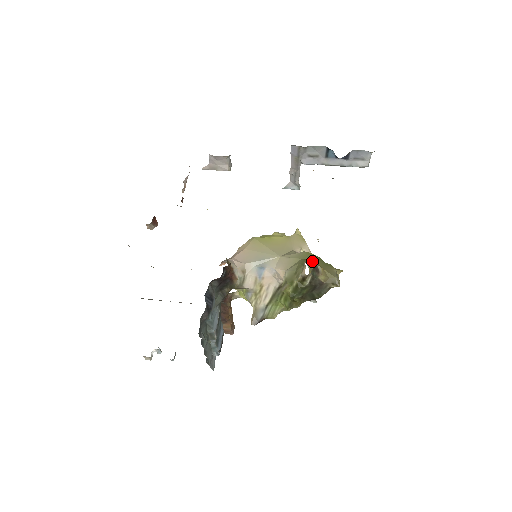
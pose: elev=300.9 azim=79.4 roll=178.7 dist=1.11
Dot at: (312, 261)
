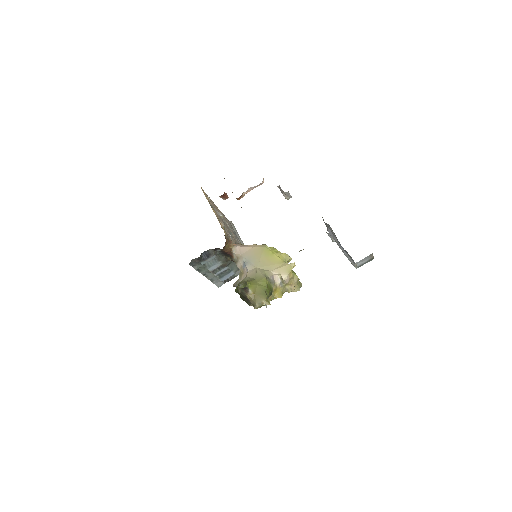
Dot at: (292, 286)
